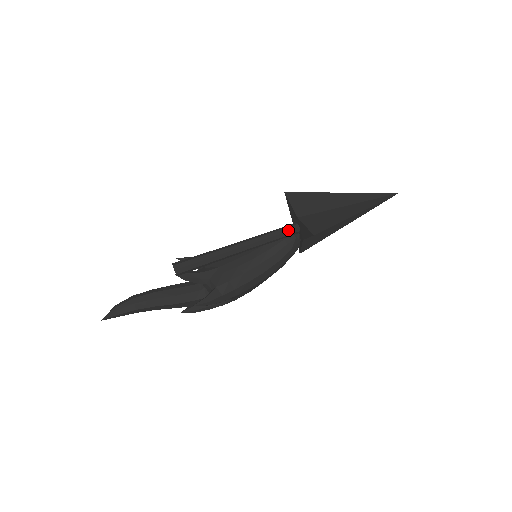
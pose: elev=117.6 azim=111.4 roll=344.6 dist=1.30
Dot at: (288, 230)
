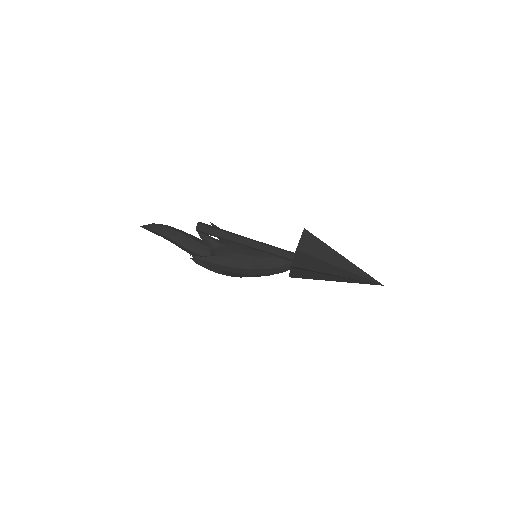
Dot at: (285, 253)
